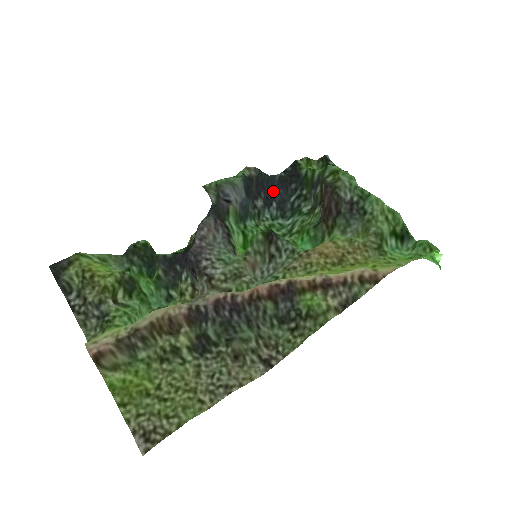
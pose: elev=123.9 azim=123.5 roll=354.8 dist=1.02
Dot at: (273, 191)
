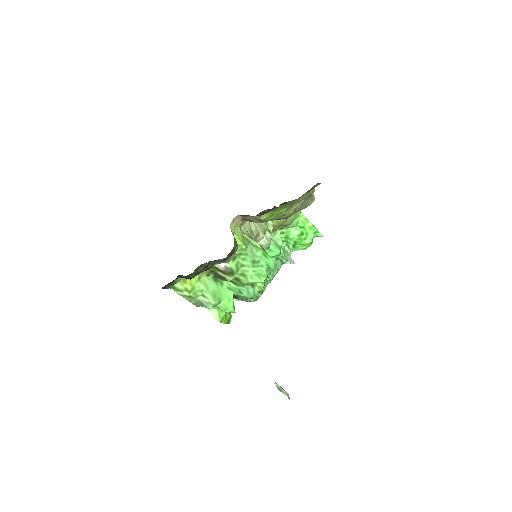
Dot at: occluded
